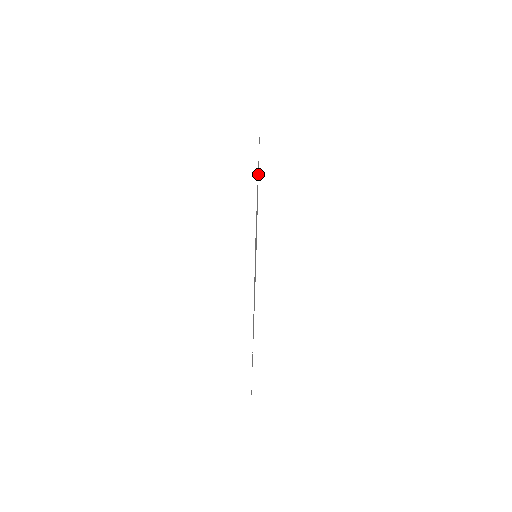
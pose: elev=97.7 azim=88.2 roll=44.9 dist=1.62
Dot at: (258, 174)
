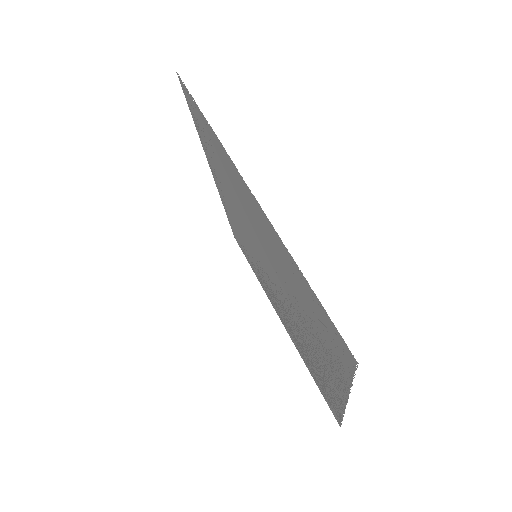
Dot at: (213, 157)
